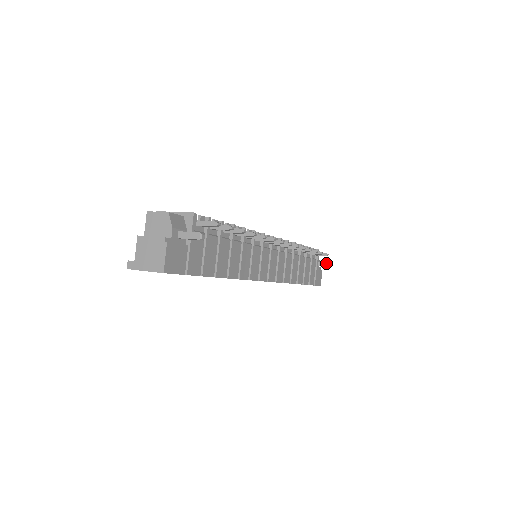
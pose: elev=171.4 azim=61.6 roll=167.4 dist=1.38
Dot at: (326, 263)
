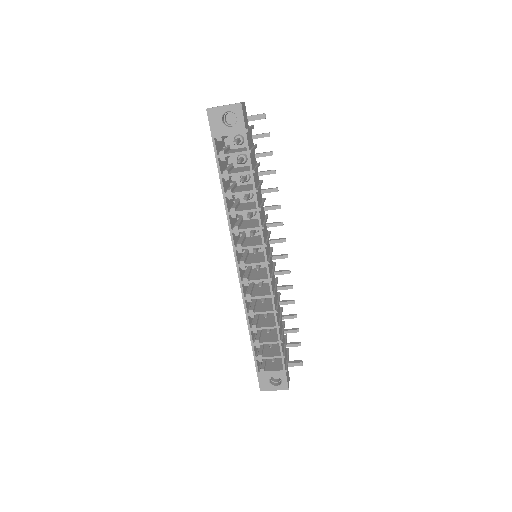
Dot at: (297, 360)
